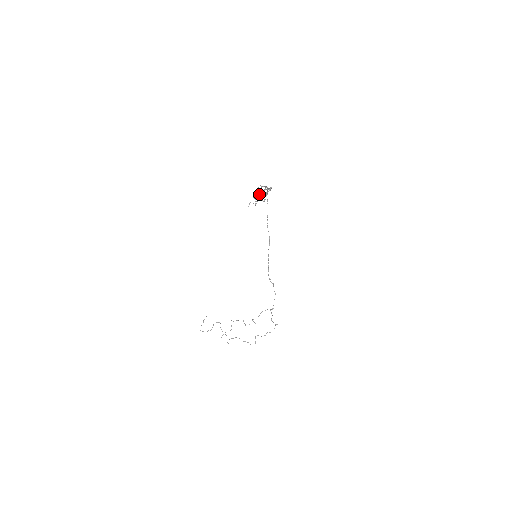
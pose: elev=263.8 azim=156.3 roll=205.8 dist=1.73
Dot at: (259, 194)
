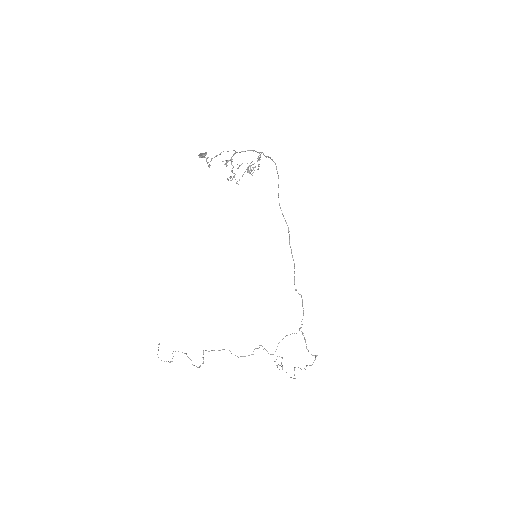
Dot at: (224, 164)
